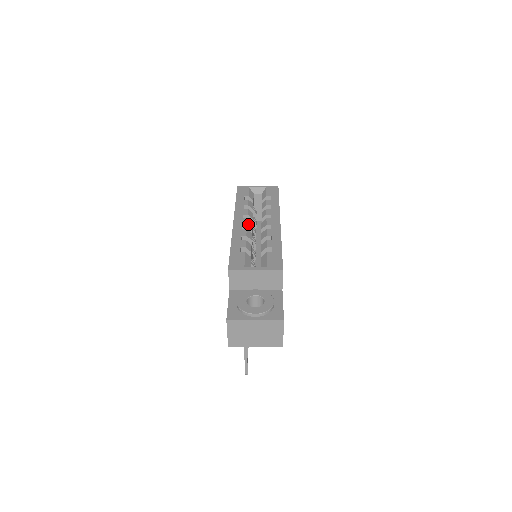
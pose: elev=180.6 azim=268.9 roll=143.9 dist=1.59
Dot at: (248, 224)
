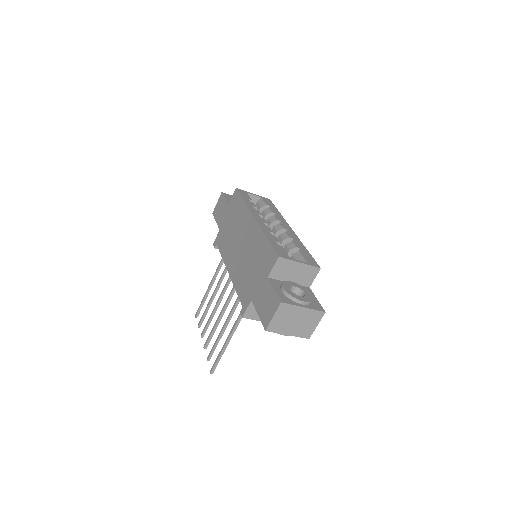
Dot at: occluded
